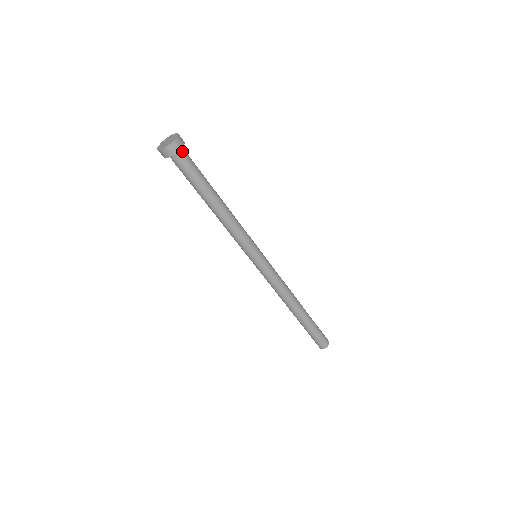
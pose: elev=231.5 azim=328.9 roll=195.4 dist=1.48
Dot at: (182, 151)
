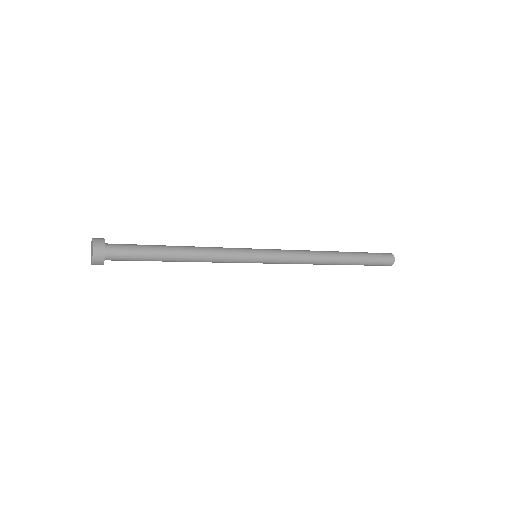
Dot at: (109, 254)
